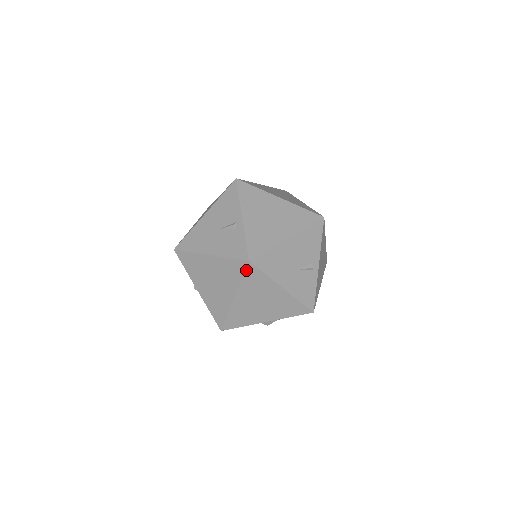
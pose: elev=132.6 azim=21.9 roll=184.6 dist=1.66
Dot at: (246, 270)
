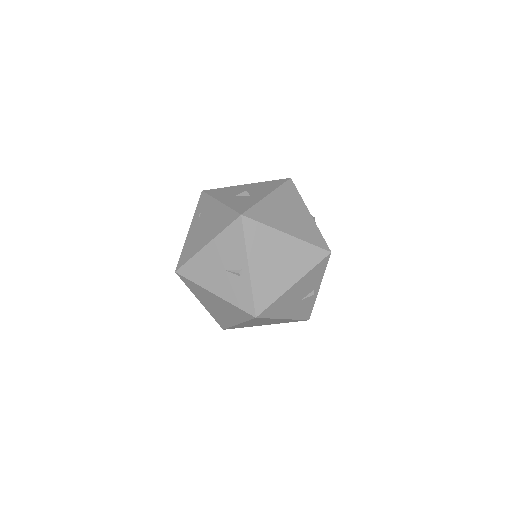
Dot at: (252, 319)
